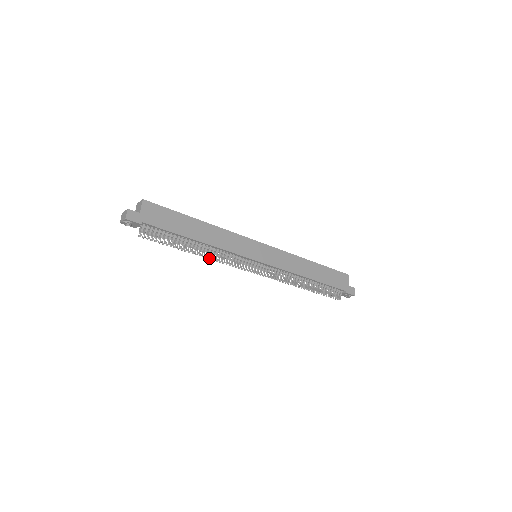
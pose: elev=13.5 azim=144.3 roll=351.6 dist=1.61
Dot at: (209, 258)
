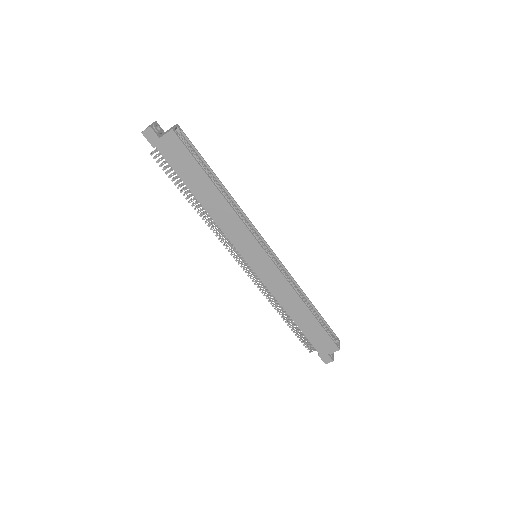
Dot at: (206, 219)
